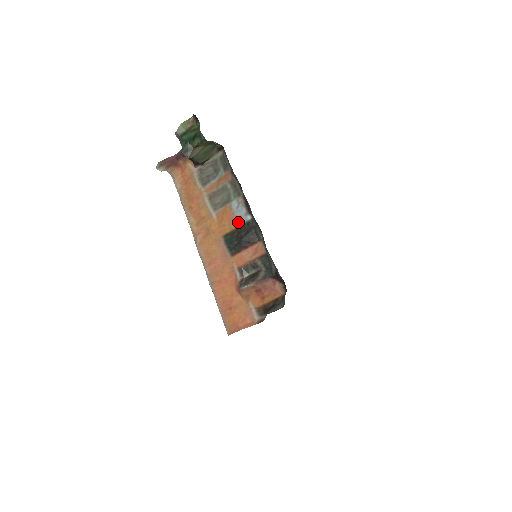
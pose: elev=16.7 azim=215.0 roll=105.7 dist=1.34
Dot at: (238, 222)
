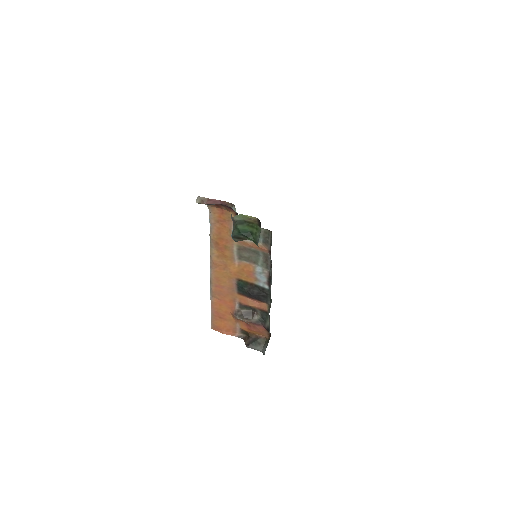
Dot at: (255, 281)
